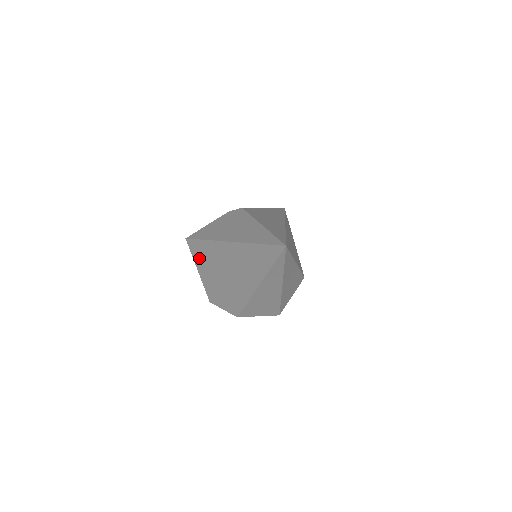
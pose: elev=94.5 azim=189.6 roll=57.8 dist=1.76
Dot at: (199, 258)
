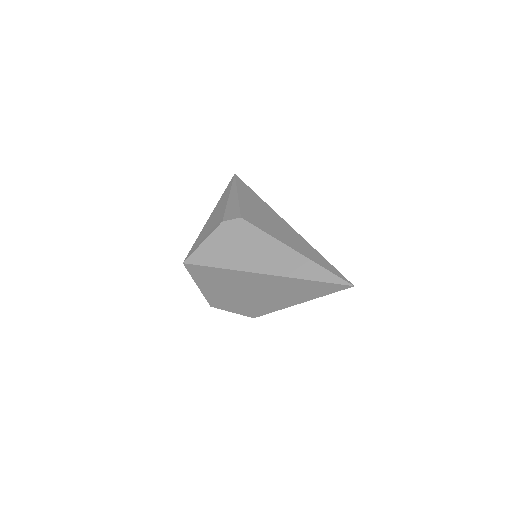
Dot at: (204, 279)
